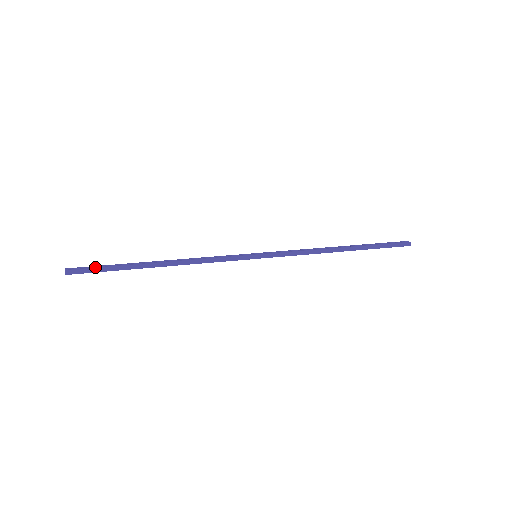
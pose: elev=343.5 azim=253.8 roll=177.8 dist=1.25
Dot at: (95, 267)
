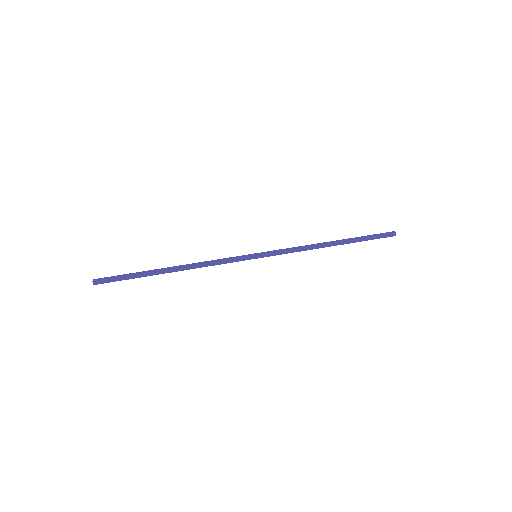
Dot at: (118, 277)
